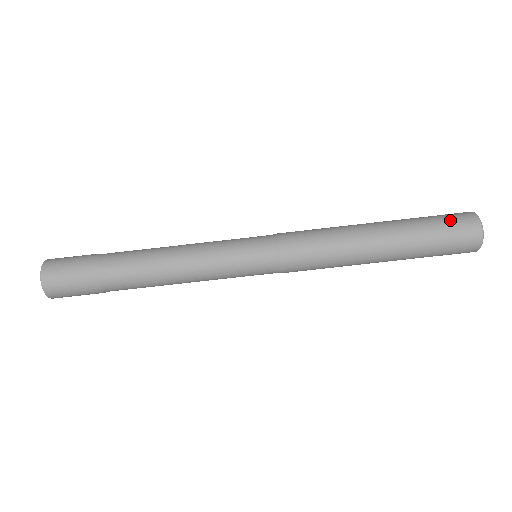
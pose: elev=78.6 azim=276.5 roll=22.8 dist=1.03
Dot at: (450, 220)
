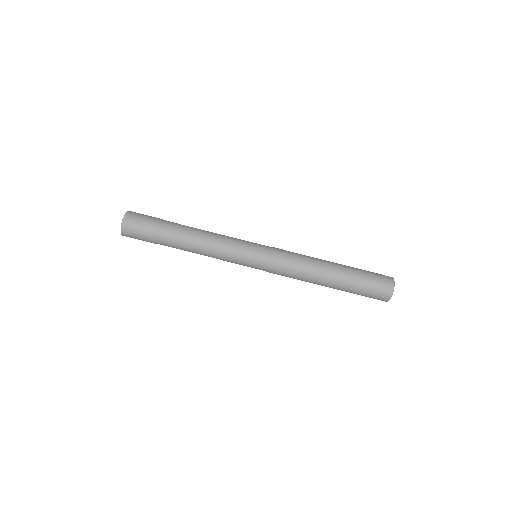
Dot at: (376, 288)
